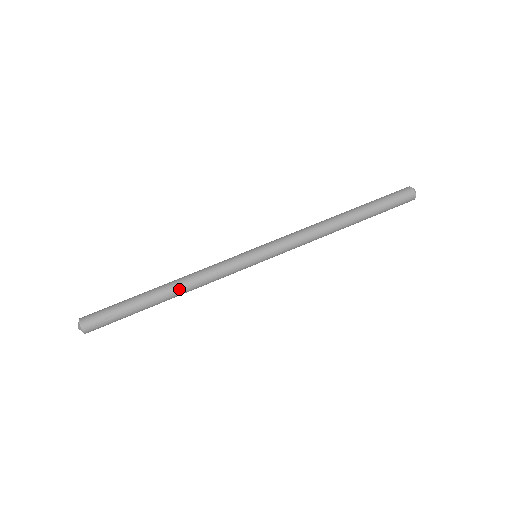
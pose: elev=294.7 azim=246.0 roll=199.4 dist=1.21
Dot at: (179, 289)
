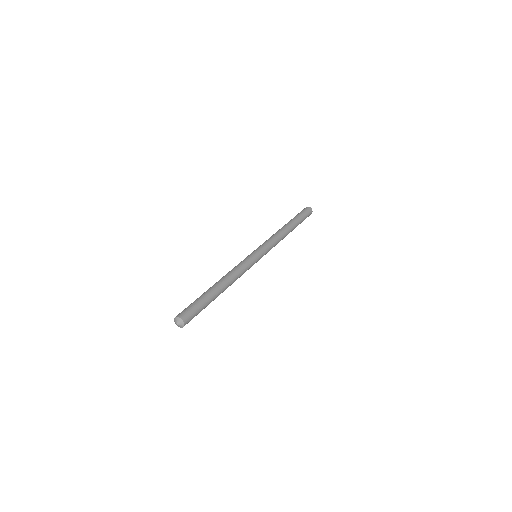
Dot at: (223, 278)
